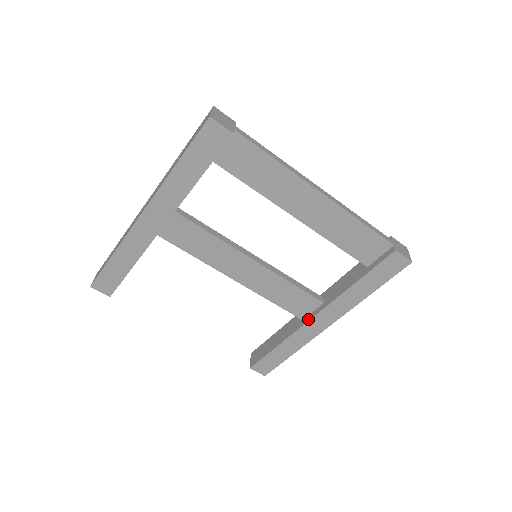
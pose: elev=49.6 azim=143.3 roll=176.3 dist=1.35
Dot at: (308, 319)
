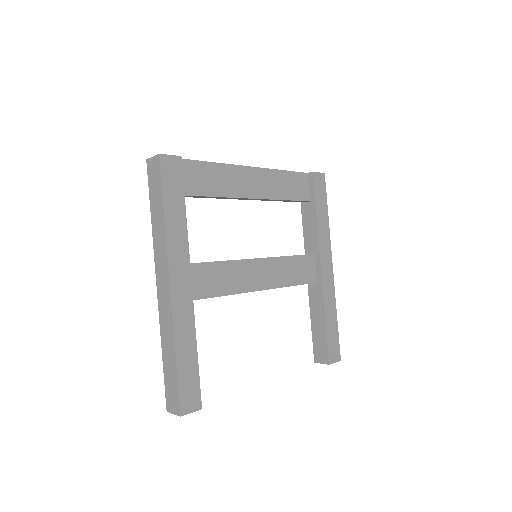
Dot at: (320, 275)
